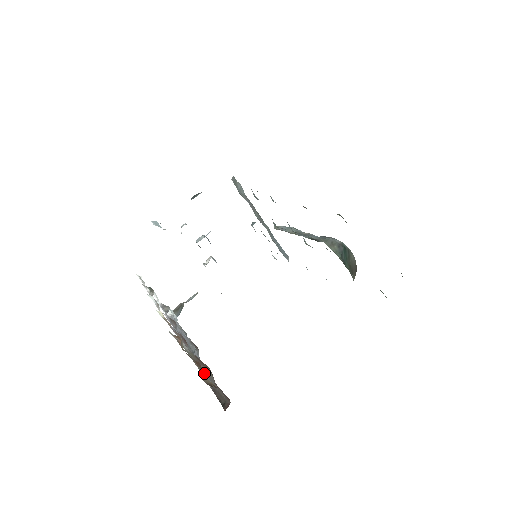
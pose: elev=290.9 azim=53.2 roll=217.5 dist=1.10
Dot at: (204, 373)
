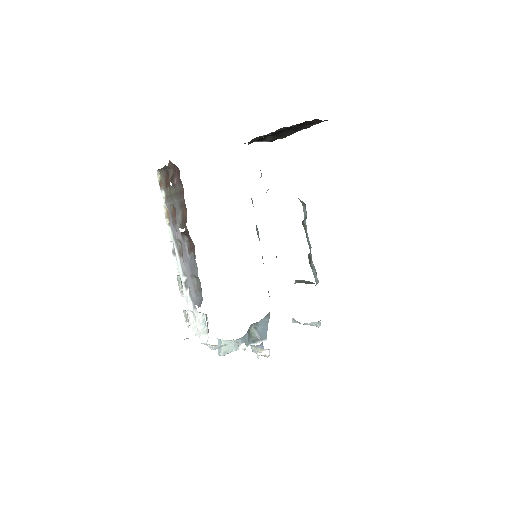
Dot at: (169, 173)
